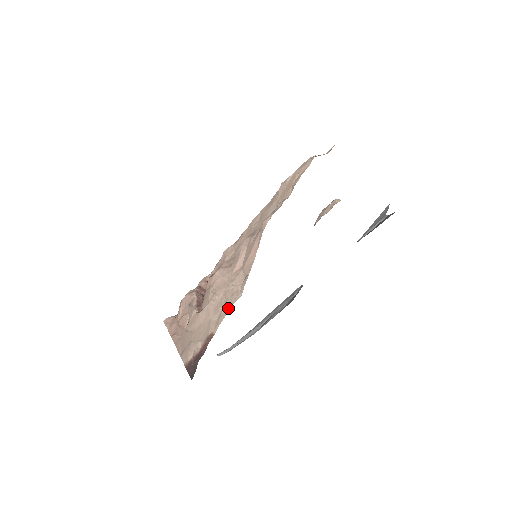
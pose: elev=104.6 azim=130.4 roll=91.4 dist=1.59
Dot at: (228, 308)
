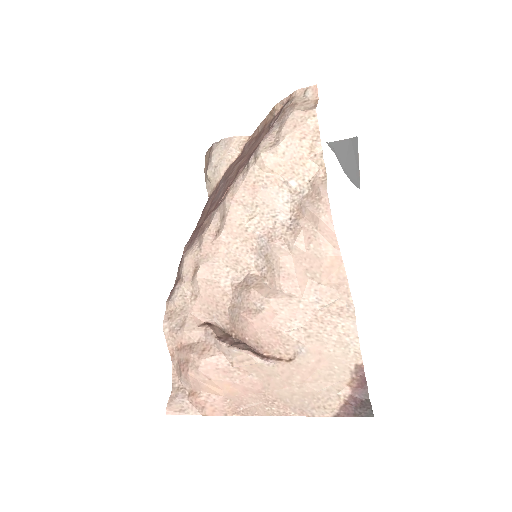
Dot at: (353, 331)
